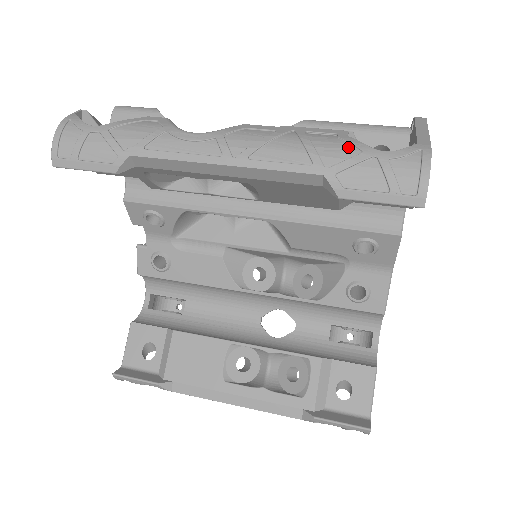
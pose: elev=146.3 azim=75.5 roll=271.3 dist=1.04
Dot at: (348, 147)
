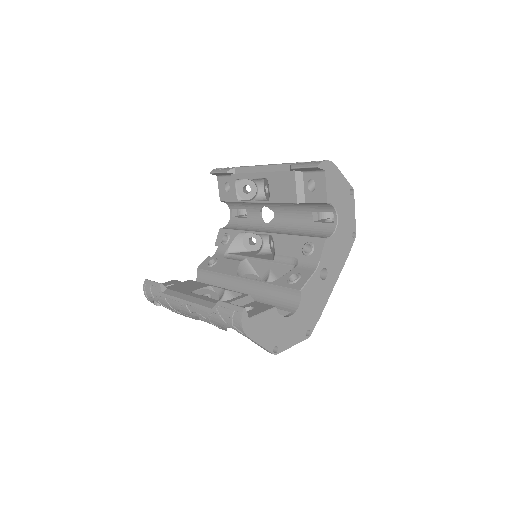
Dot at: occluded
